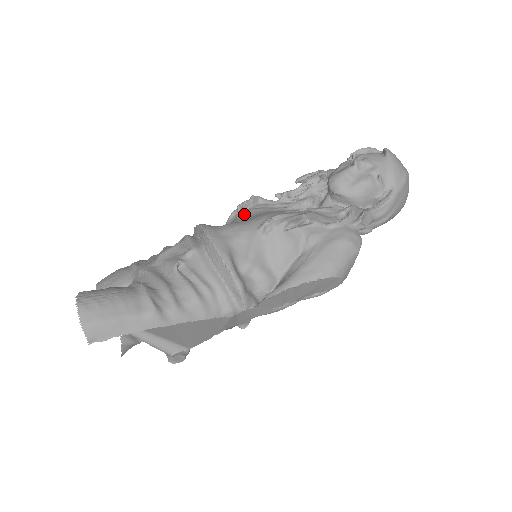
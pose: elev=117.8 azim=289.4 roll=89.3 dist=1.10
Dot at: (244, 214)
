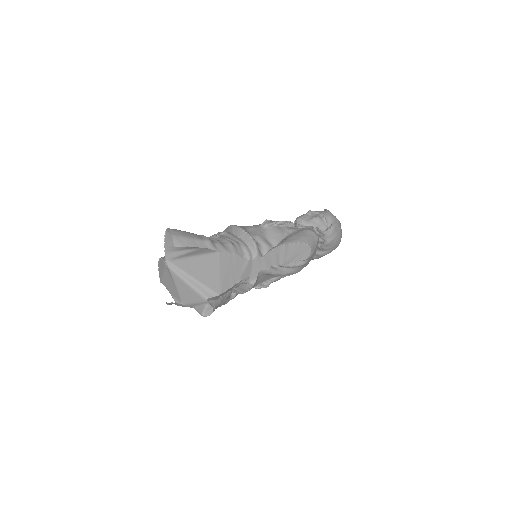
Dot at: occluded
